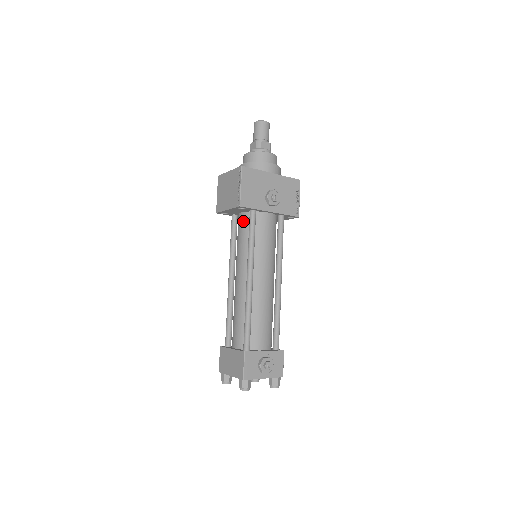
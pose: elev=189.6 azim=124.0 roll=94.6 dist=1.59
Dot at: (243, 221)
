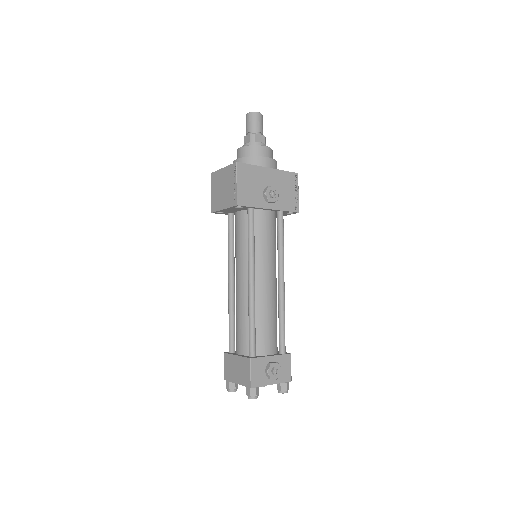
Dot at: (241, 220)
